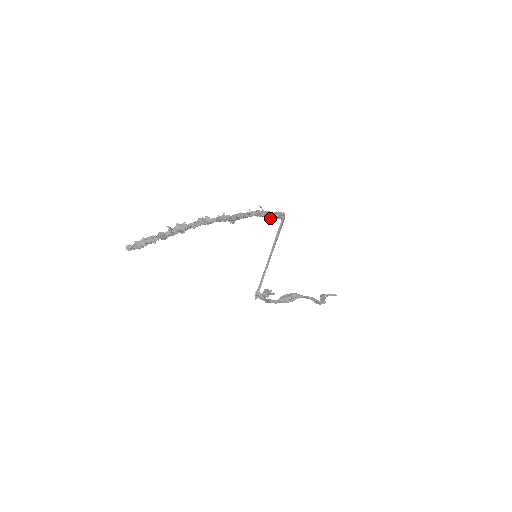
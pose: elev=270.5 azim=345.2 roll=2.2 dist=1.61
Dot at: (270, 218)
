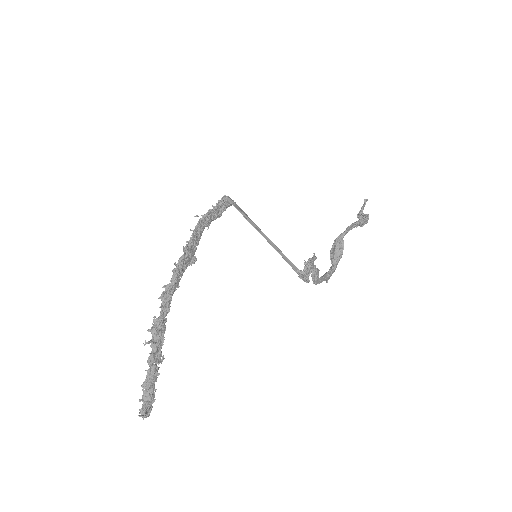
Dot at: (220, 215)
